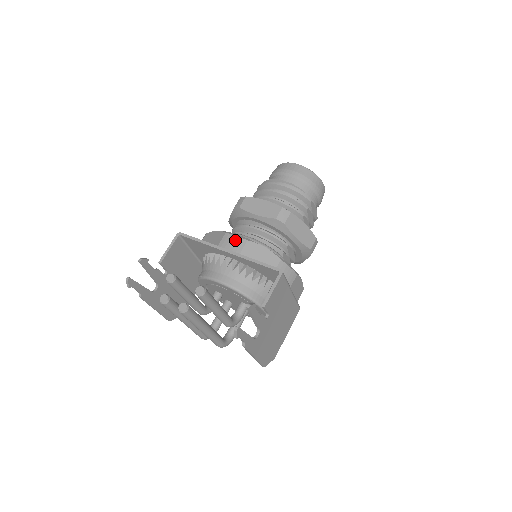
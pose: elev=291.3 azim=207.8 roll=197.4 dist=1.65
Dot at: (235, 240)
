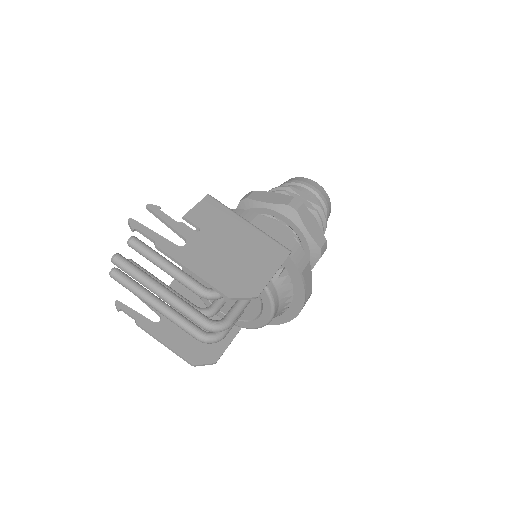
Dot at: occluded
